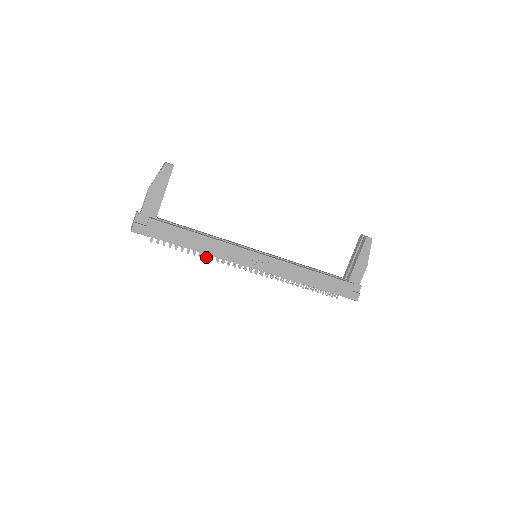
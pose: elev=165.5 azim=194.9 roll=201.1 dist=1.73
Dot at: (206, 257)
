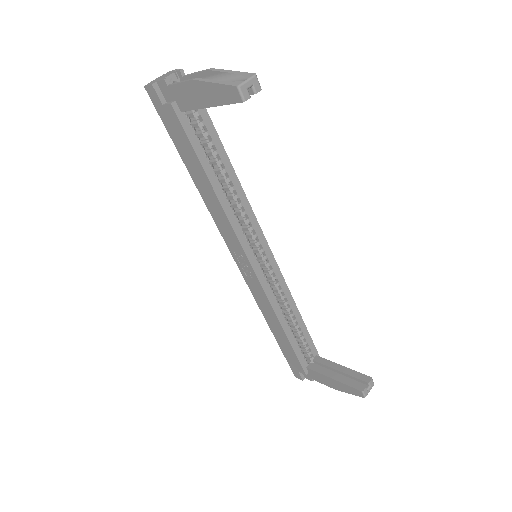
Dot at: occluded
